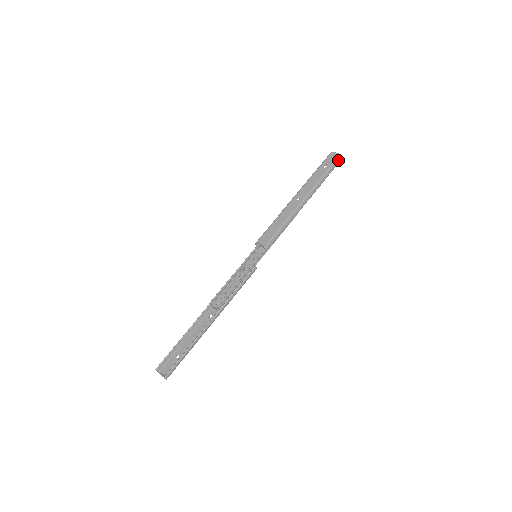
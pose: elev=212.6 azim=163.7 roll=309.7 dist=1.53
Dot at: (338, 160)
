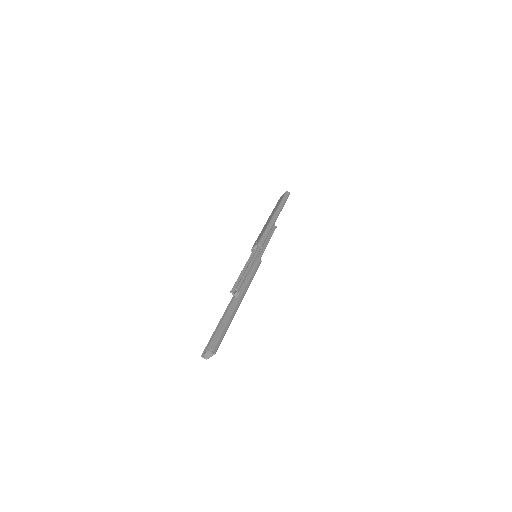
Dot at: (286, 194)
